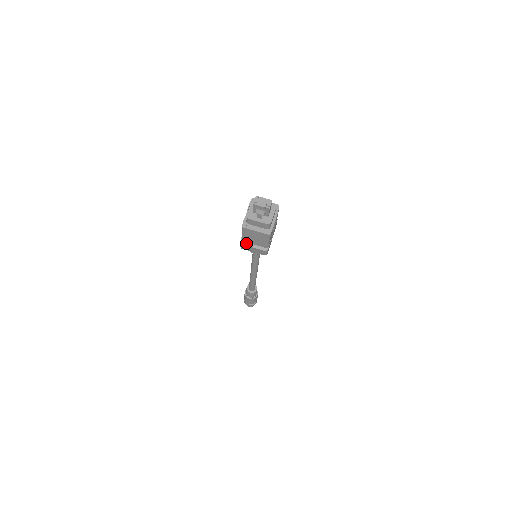
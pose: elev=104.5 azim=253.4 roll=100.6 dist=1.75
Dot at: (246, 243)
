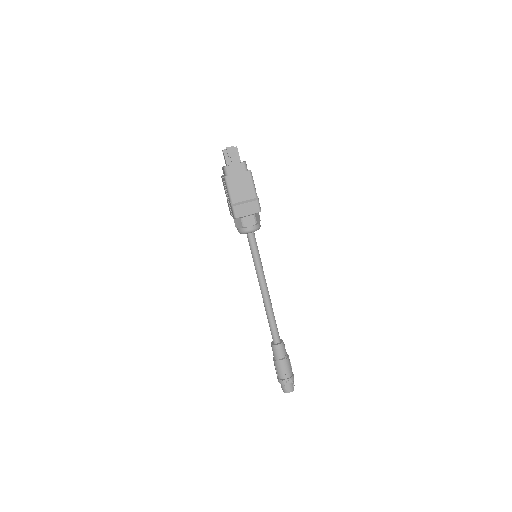
Dot at: (237, 204)
